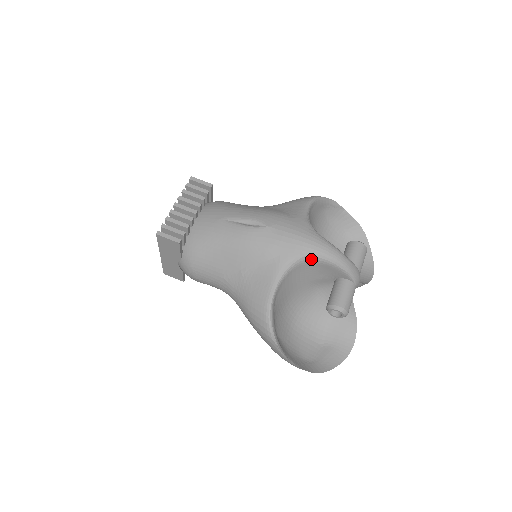
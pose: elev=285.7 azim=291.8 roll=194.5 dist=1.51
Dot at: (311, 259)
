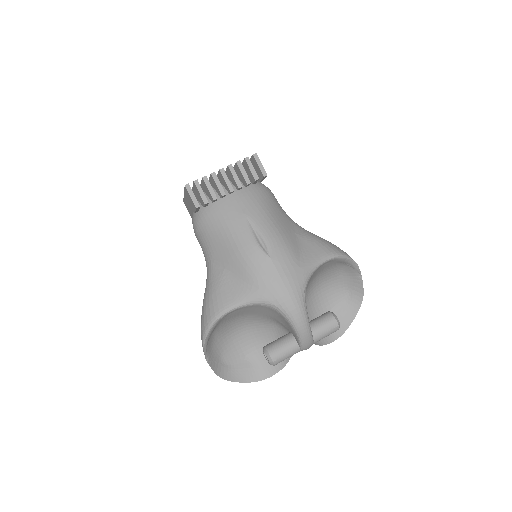
Dot at: (279, 311)
